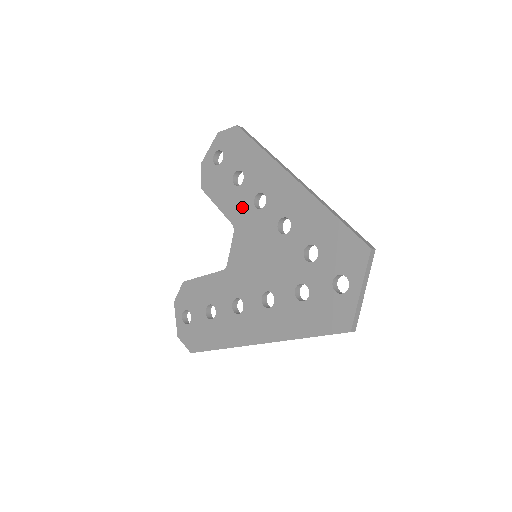
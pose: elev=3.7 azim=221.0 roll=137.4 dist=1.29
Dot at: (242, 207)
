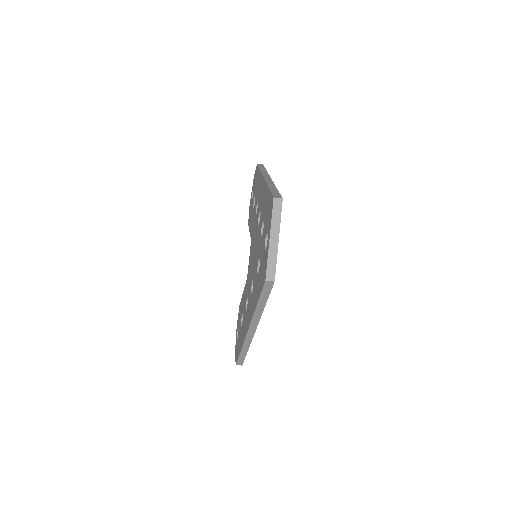
Dot at: (253, 221)
